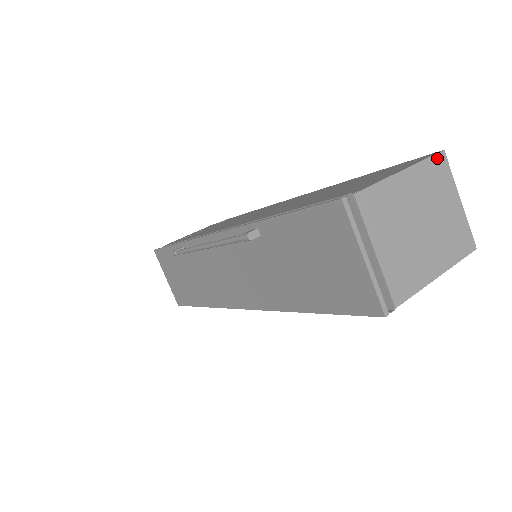
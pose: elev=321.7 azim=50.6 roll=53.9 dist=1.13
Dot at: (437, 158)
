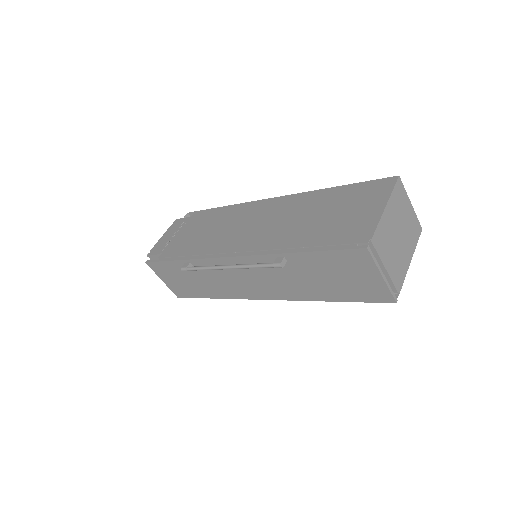
Dot at: (397, 184)
